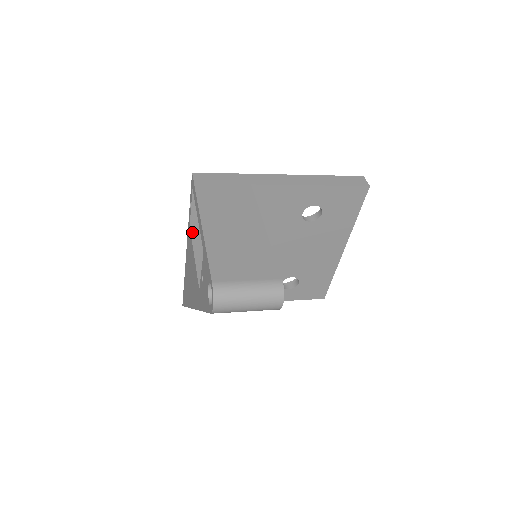
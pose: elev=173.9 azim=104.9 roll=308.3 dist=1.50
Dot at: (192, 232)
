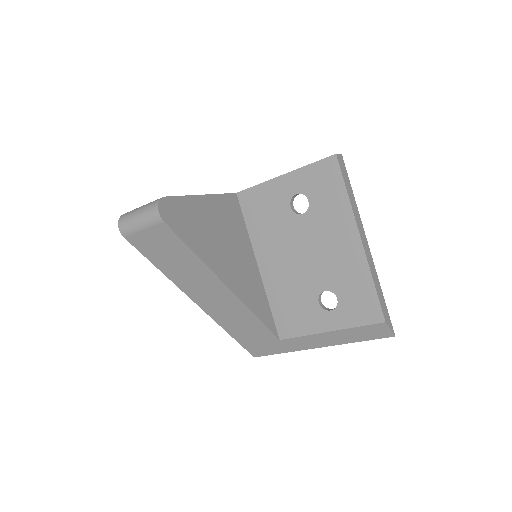
Dot at: occluded
